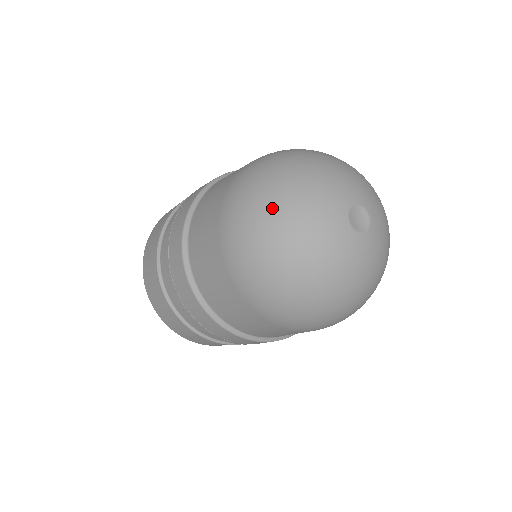
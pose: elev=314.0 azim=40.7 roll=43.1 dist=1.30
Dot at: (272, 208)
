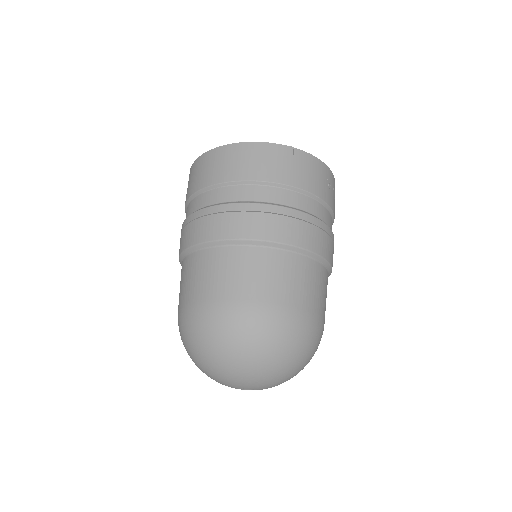
Dot at: (203, 355)
